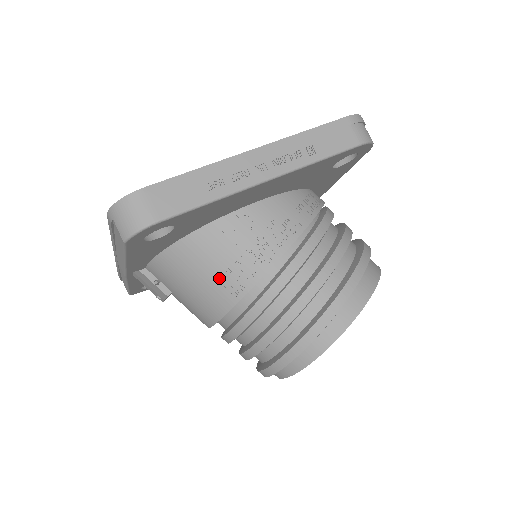
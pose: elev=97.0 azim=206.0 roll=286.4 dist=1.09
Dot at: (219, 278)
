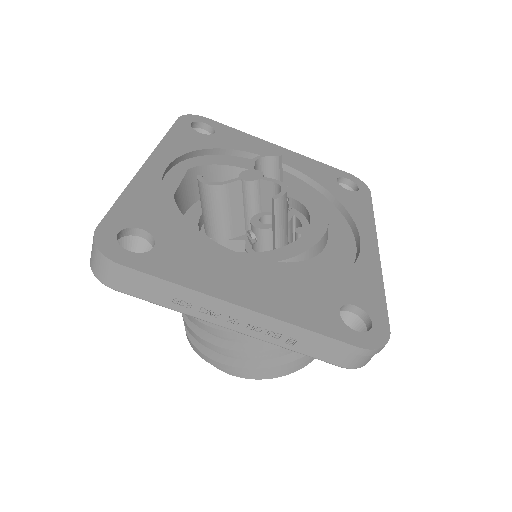
Dot at: occluded
